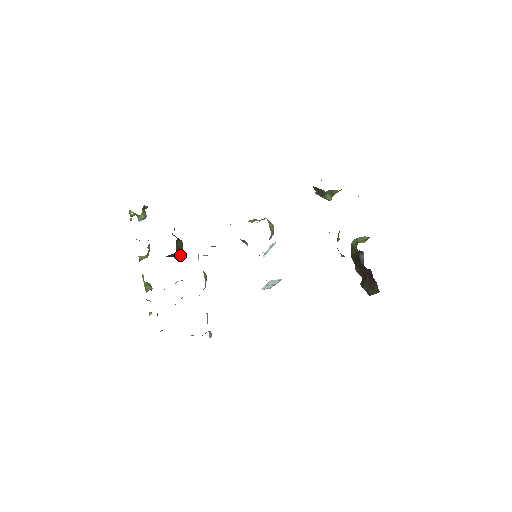
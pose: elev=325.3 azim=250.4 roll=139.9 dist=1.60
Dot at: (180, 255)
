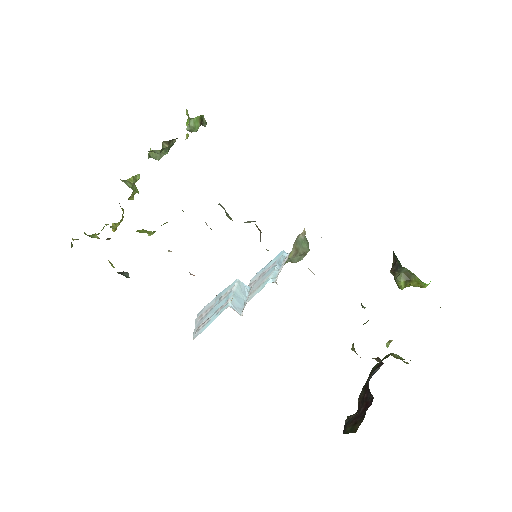
Dot at: occluded
